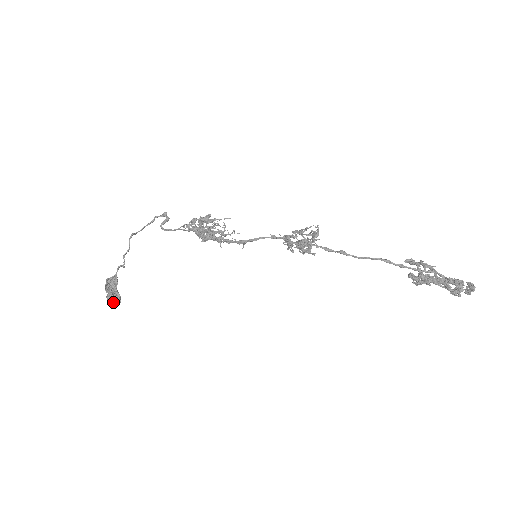
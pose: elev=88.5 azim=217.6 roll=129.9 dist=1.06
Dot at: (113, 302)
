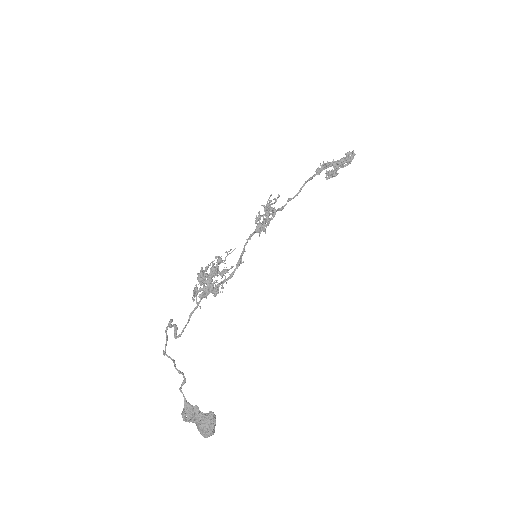
Dot at: (209, 413)
